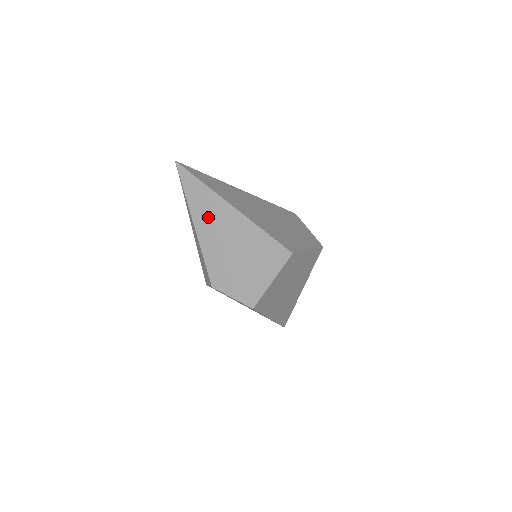
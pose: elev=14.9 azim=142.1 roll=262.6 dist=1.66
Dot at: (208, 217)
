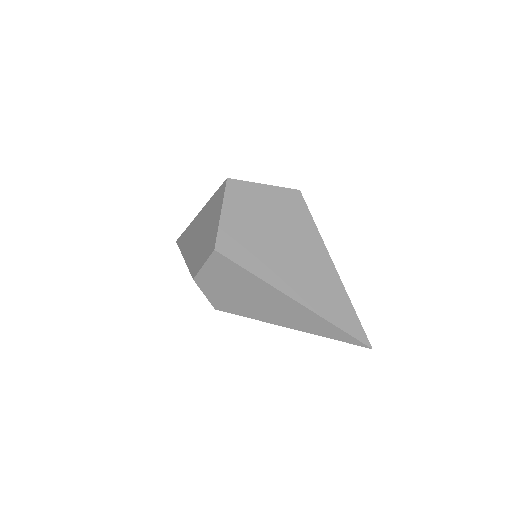
Dot at: (189, 241)
